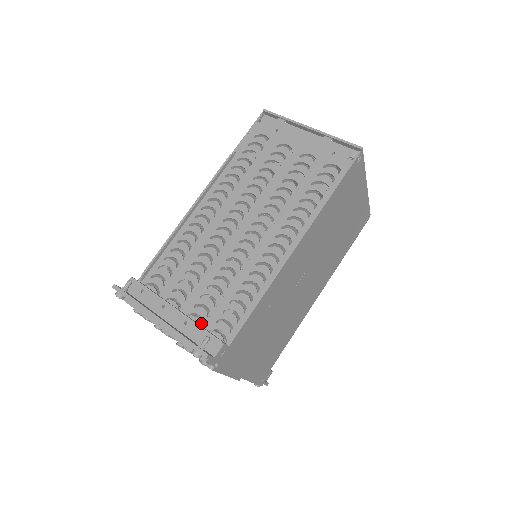
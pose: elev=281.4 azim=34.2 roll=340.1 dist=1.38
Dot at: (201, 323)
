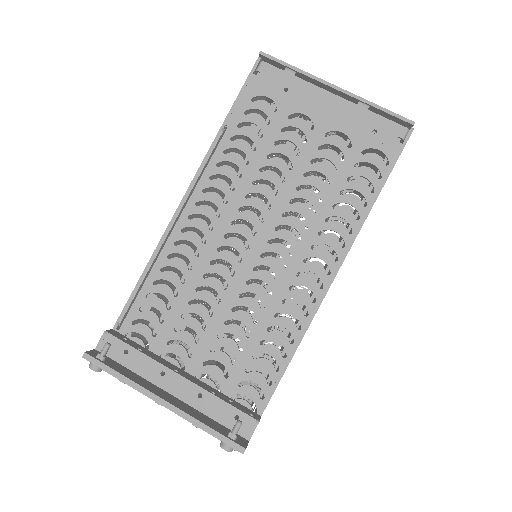
Dot at: (204, 364)
